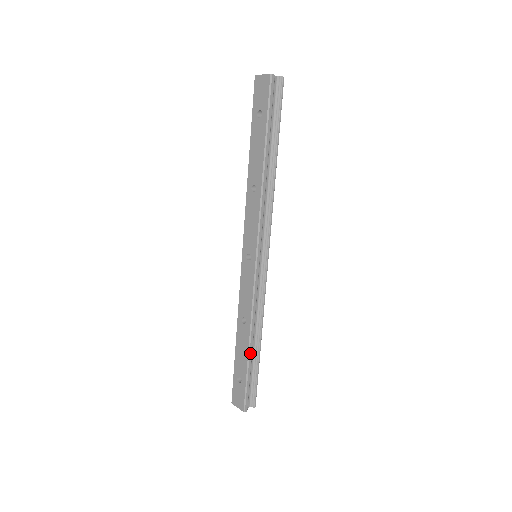
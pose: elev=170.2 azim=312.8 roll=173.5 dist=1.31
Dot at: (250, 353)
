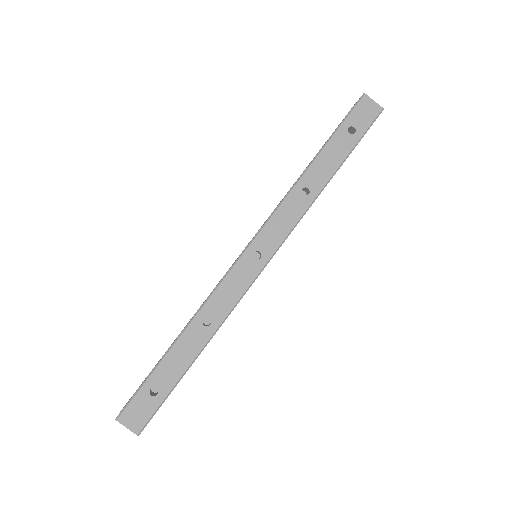
Dot at: occluded
